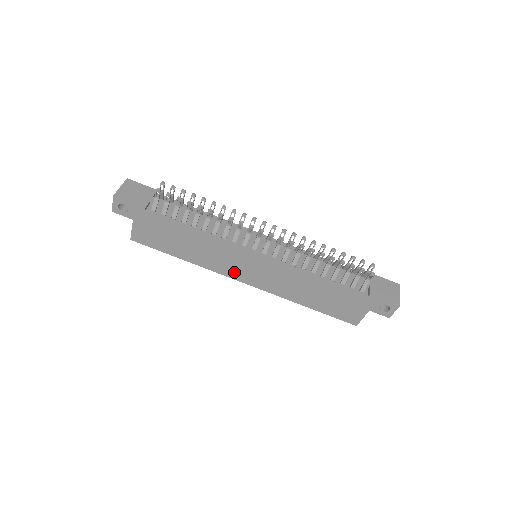
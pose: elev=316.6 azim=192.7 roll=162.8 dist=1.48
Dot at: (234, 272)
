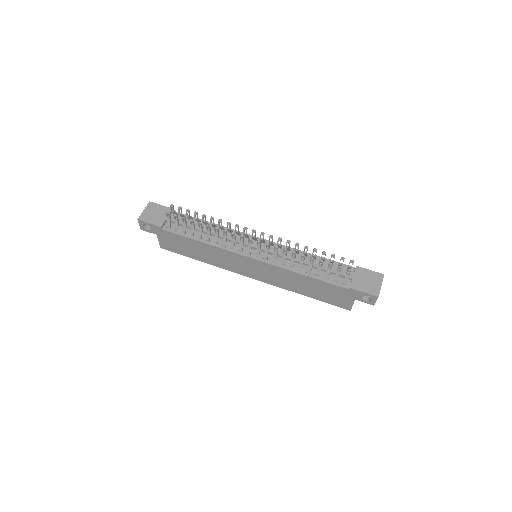
Dot at: (240, 270)
